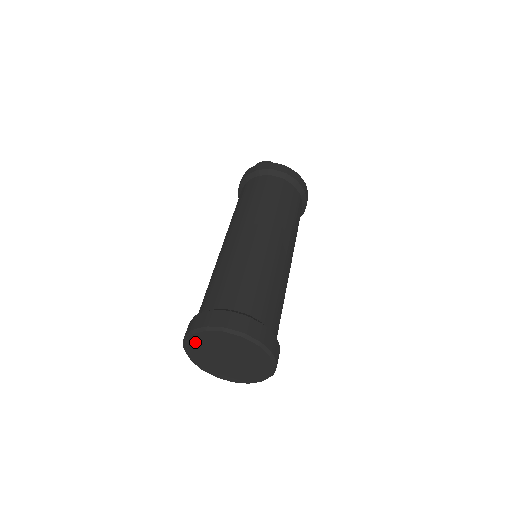
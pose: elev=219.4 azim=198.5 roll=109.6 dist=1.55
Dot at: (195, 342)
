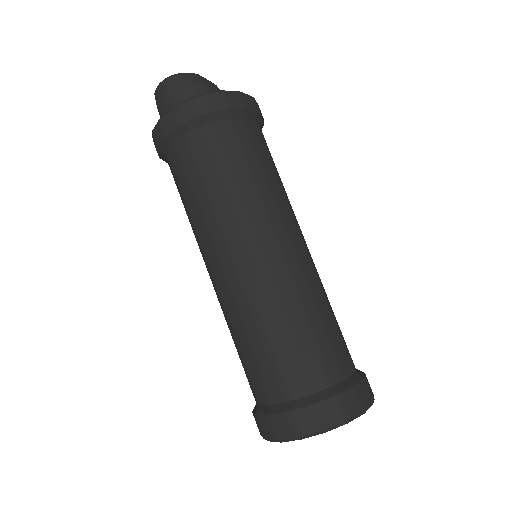
Dot at: occluded
